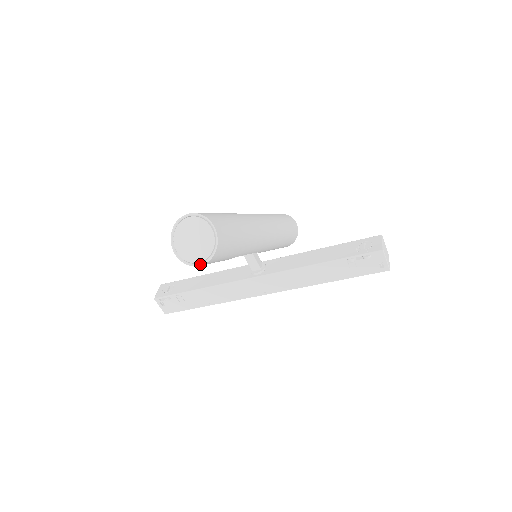
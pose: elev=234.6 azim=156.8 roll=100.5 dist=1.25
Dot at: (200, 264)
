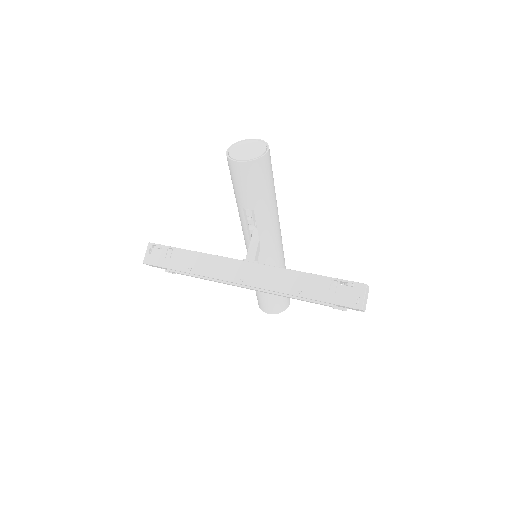
Dot at: (240, 161)
